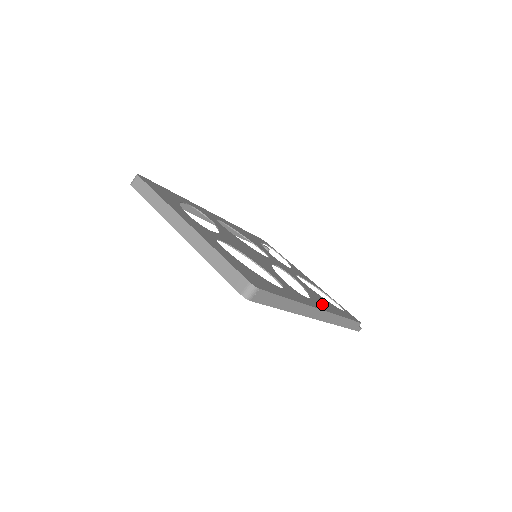
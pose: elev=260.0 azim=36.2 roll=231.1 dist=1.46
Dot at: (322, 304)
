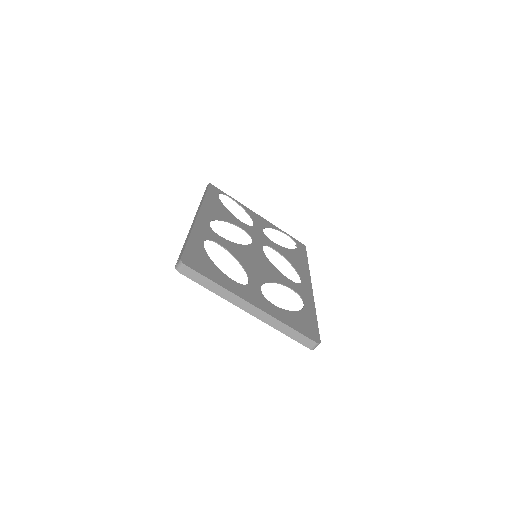
Dot at: (302, 270)
